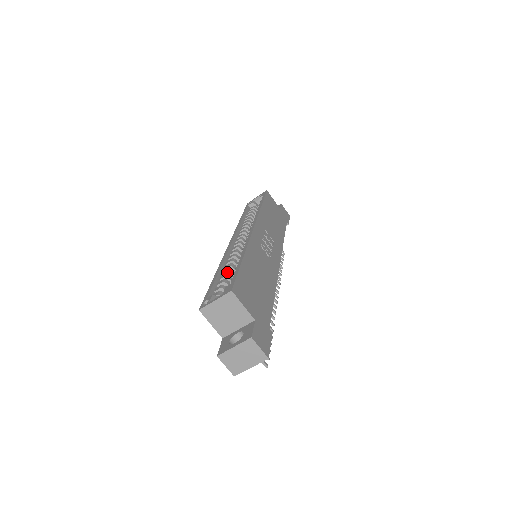
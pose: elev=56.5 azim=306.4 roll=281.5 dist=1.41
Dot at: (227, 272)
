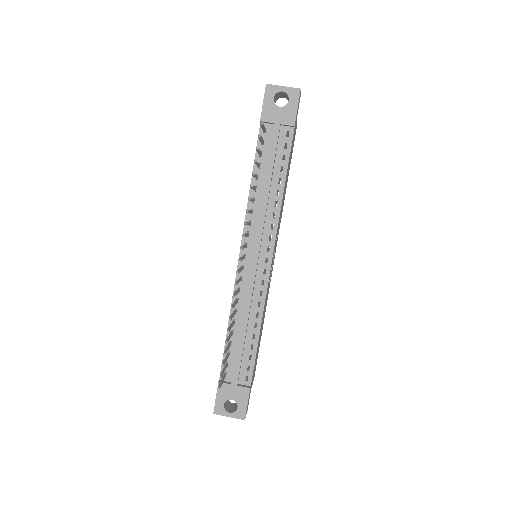
Dot at: occluded
